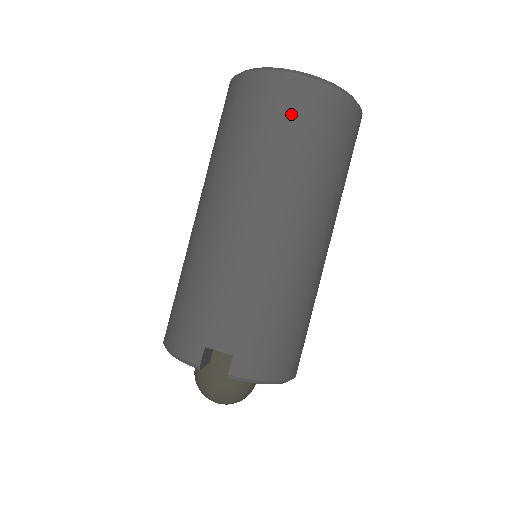
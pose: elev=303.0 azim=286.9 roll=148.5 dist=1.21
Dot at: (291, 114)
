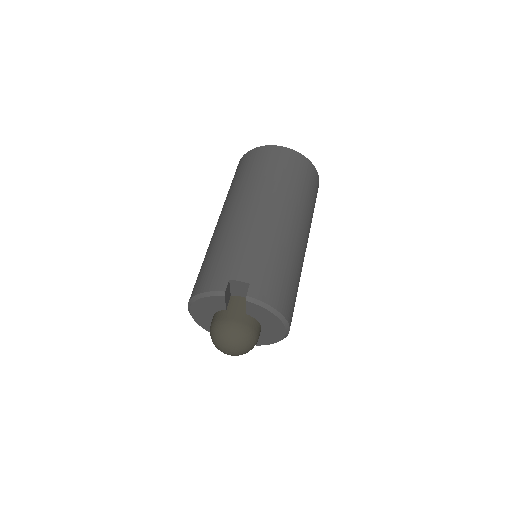
Dot at: (281, 163)
